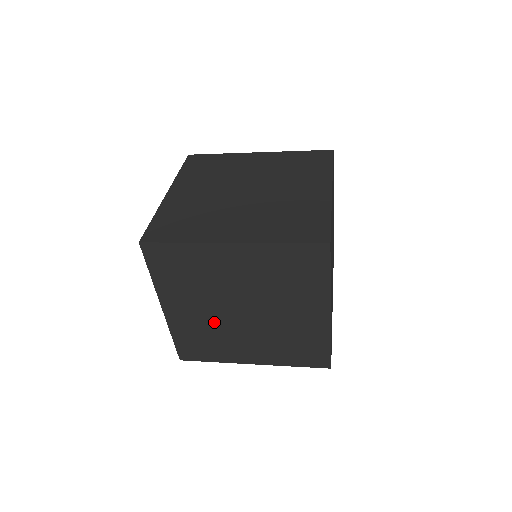
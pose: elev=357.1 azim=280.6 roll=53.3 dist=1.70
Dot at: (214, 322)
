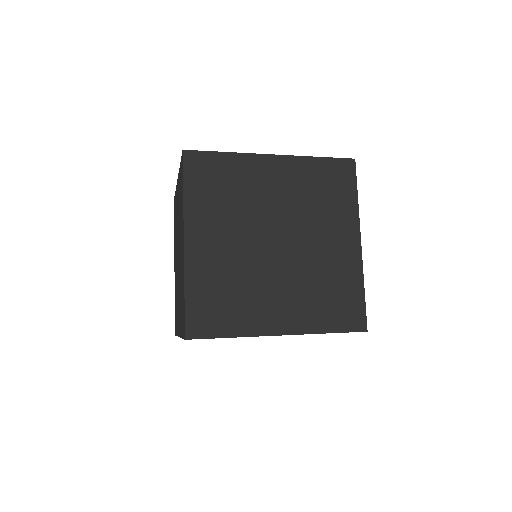
Dot at: (242, 262)
